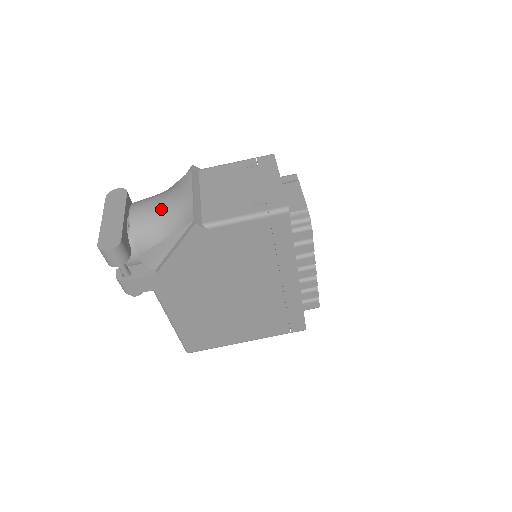
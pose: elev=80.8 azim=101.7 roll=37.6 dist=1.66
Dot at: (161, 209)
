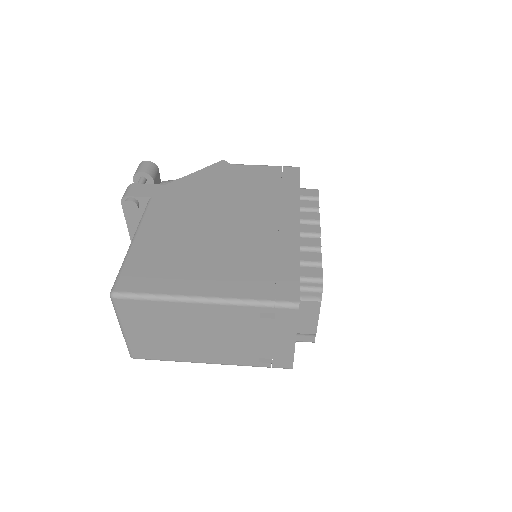
Dot at: occluded
